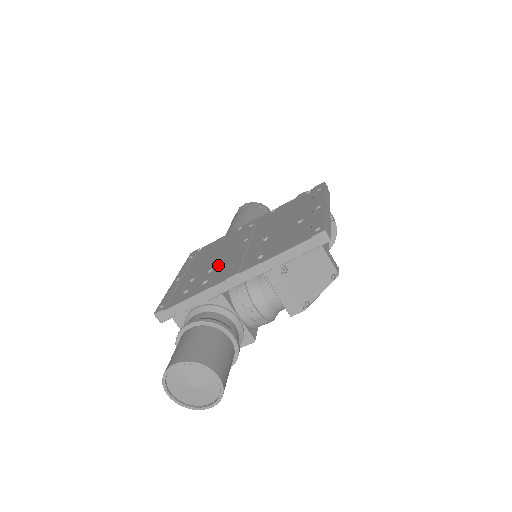
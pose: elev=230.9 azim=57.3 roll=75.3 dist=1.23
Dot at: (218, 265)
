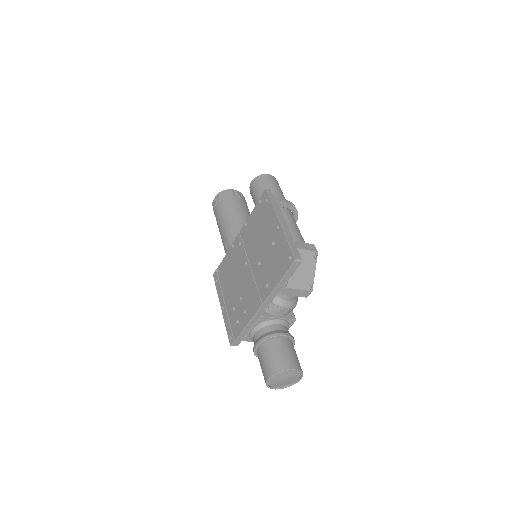
Dot at: (243, 293)
